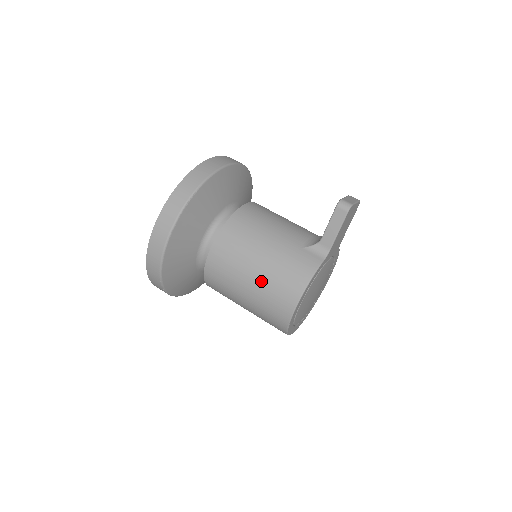
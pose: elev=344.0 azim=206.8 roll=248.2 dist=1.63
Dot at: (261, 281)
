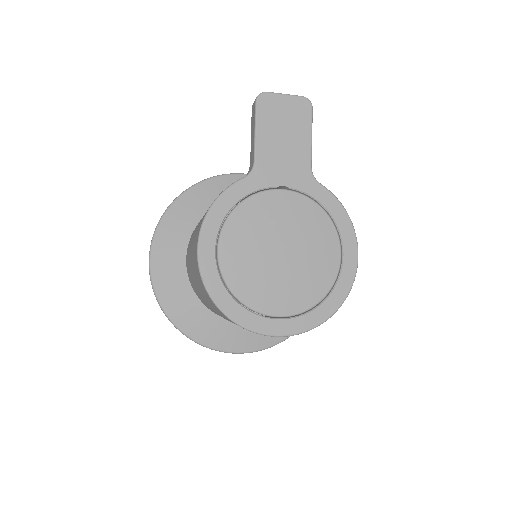
Dot at: occluded
